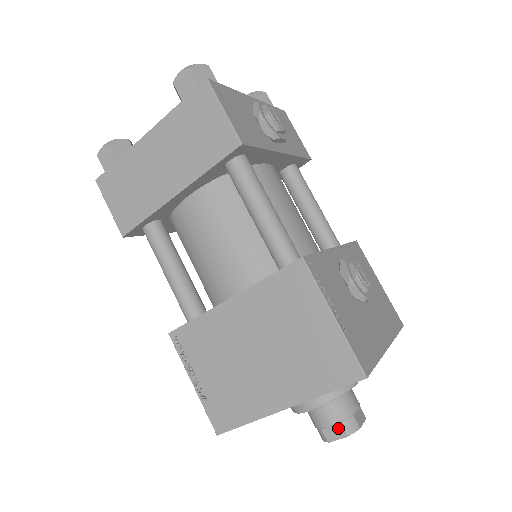
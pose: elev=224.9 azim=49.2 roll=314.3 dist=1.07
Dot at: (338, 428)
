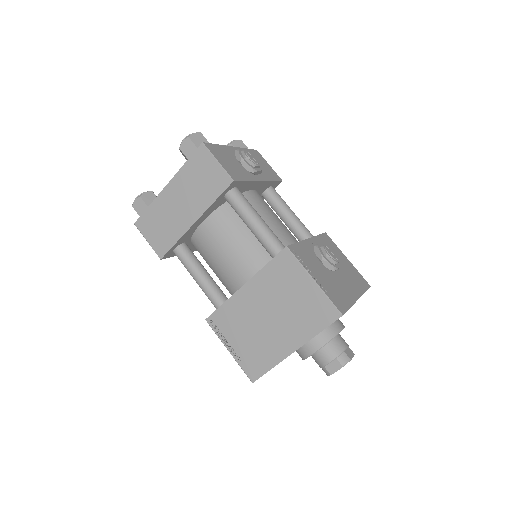
Dot at: (335, 363)
